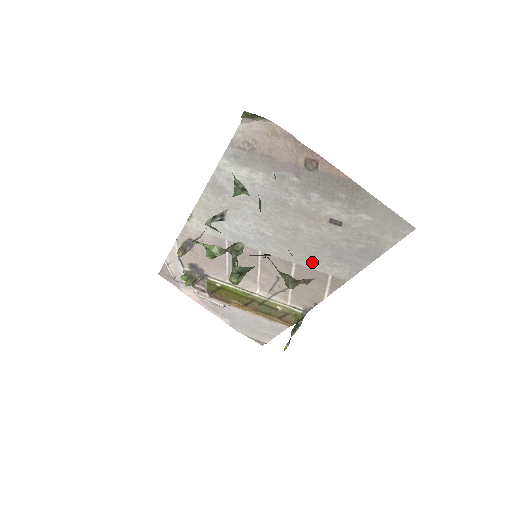
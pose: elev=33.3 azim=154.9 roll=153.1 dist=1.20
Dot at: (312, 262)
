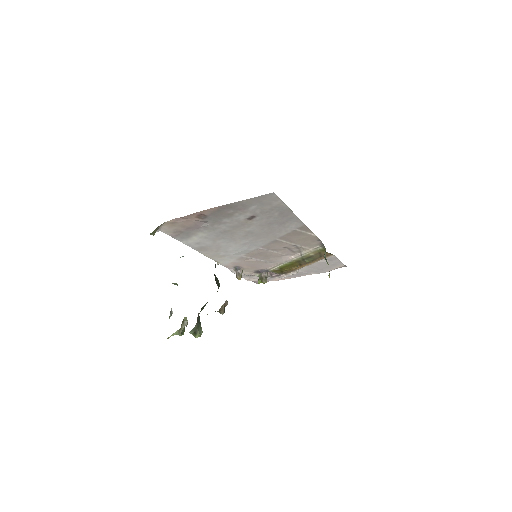
Dot at: (280, 233)
